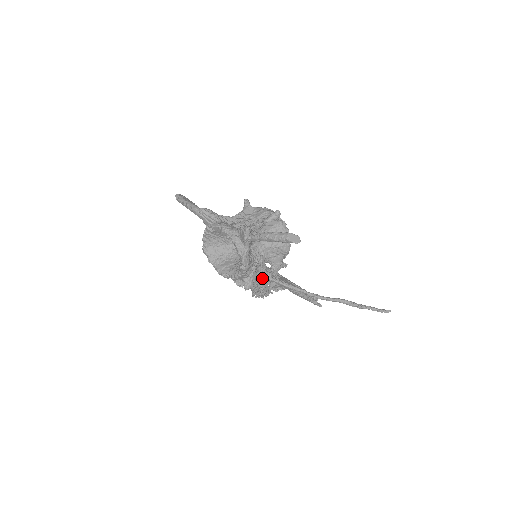
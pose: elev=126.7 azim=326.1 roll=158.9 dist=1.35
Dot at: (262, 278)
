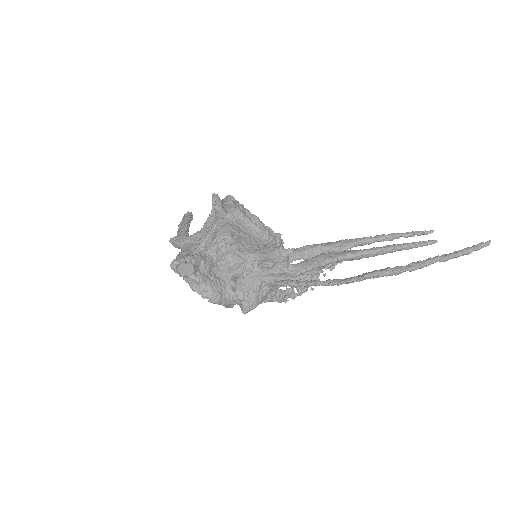
Dot at: (263, 287)
